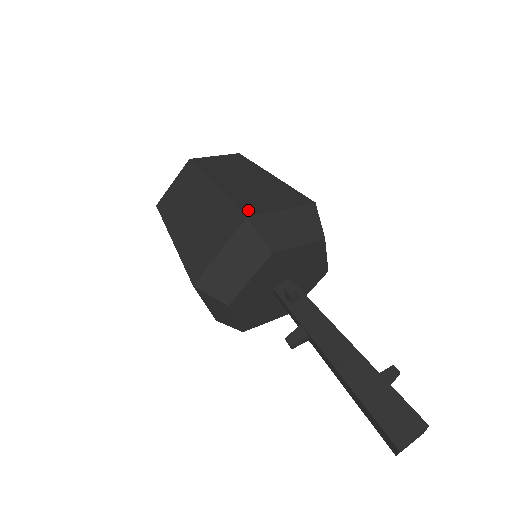
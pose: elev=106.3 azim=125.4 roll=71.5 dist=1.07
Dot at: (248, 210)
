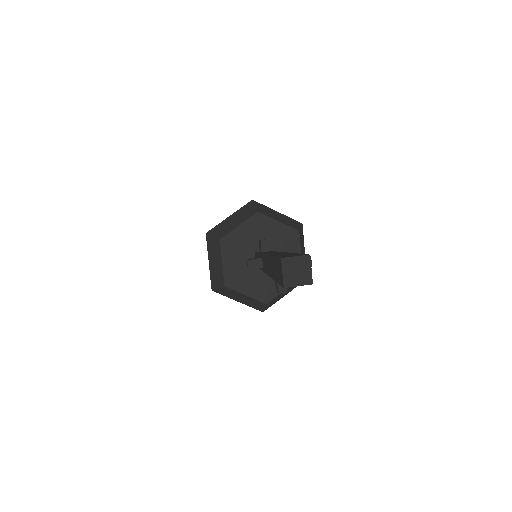
Dot at: occluded
